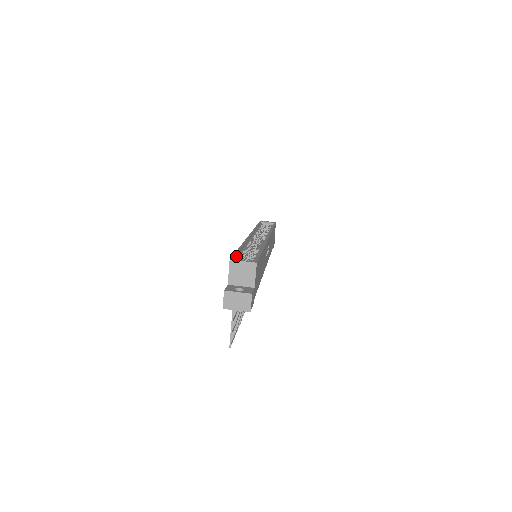
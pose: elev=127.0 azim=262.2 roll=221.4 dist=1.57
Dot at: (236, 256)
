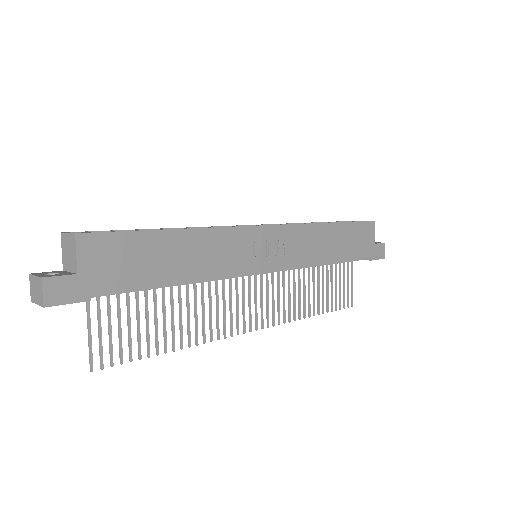
Dot at: occluded
